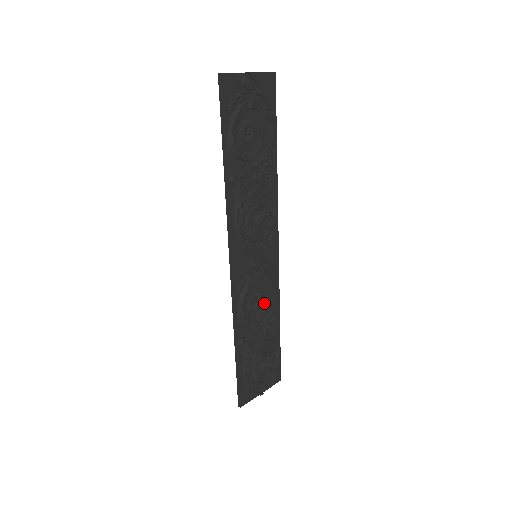
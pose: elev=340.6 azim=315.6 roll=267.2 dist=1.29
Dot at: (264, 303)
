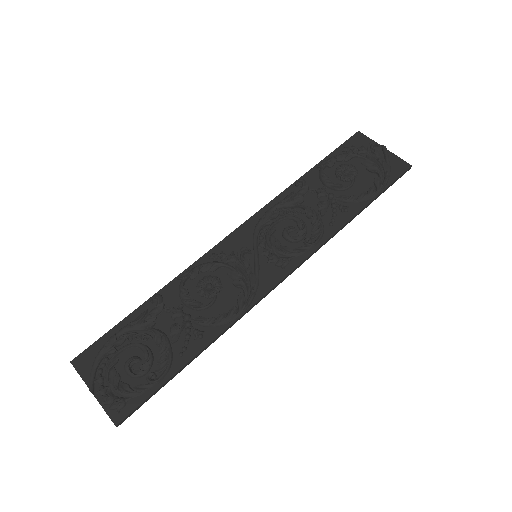
Dot at: (212, 301)
